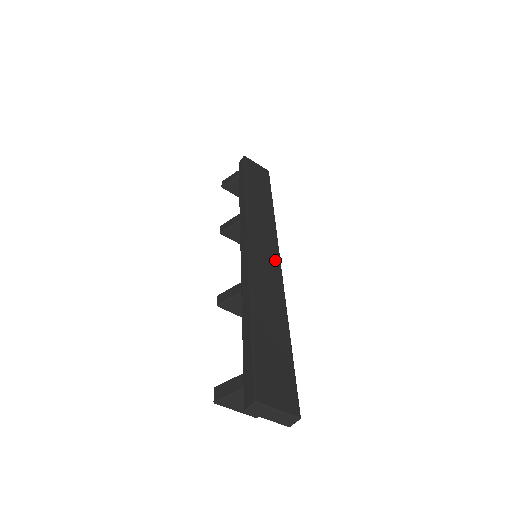
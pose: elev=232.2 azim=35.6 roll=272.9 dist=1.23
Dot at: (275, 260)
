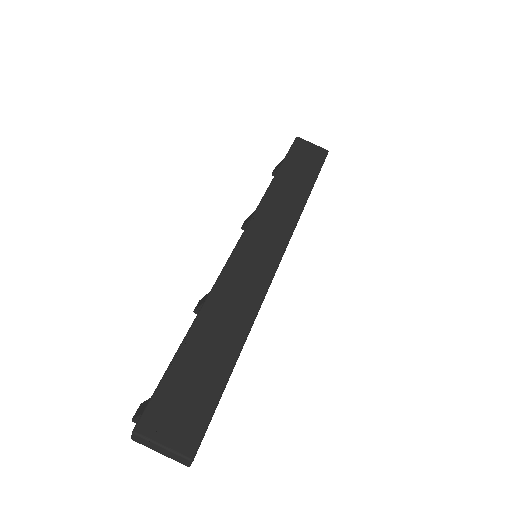
Dot at: (270, 261)
